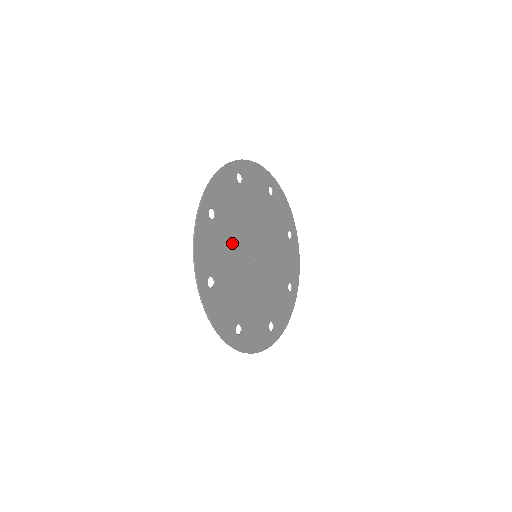
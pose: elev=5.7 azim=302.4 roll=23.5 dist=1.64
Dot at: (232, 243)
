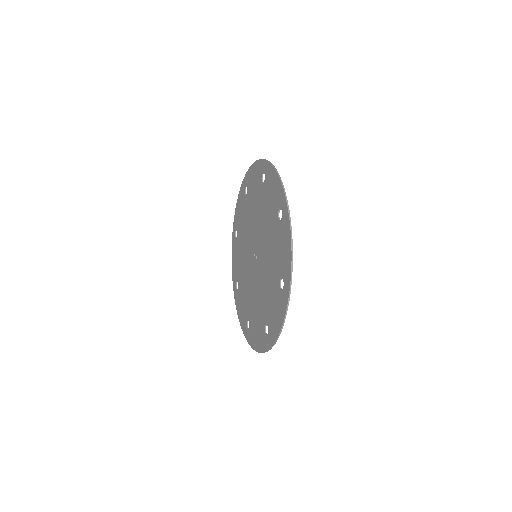
Dot at: (263, 217)
